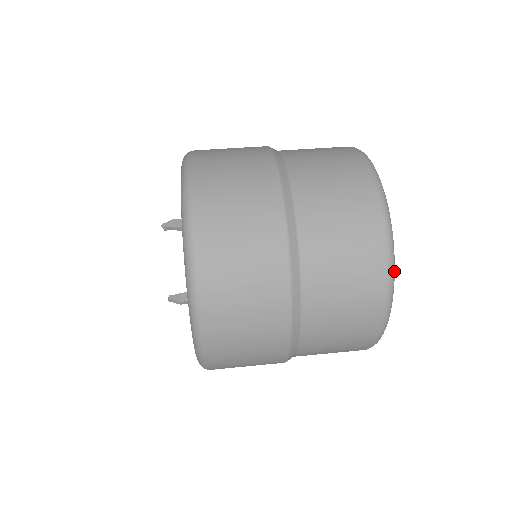
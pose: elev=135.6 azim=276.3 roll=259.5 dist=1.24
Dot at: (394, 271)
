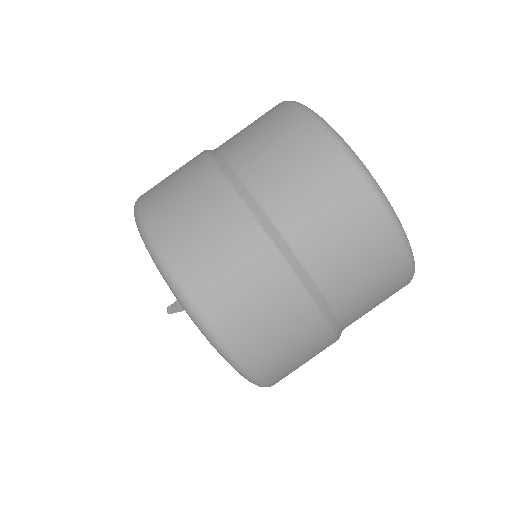
Dot at: occluded
